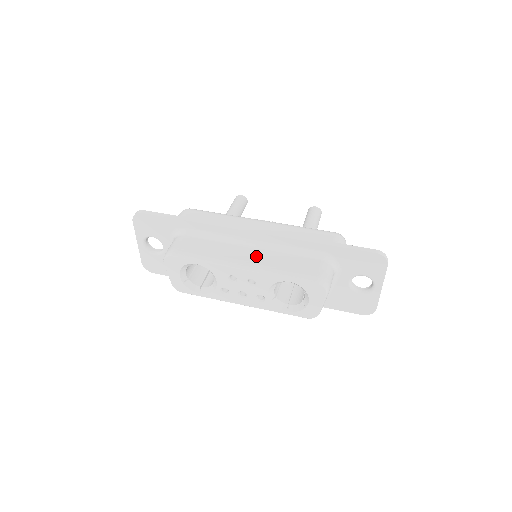
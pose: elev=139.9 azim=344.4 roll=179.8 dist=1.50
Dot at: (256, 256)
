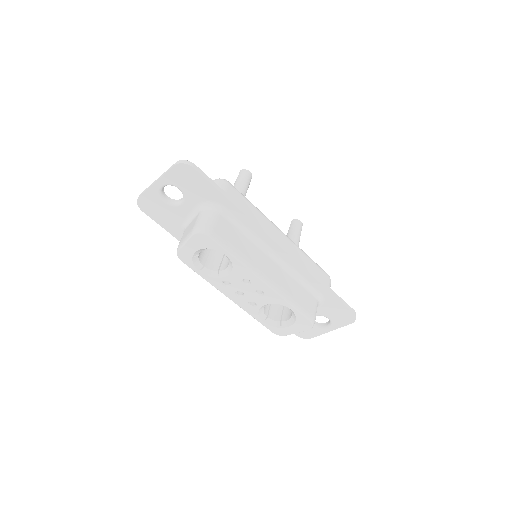
Dot at: (275, 272)
